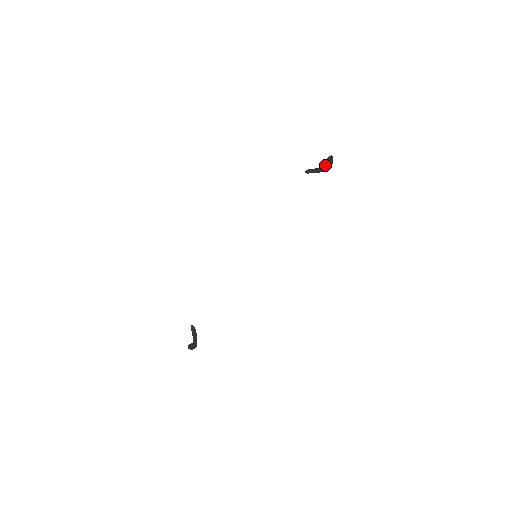
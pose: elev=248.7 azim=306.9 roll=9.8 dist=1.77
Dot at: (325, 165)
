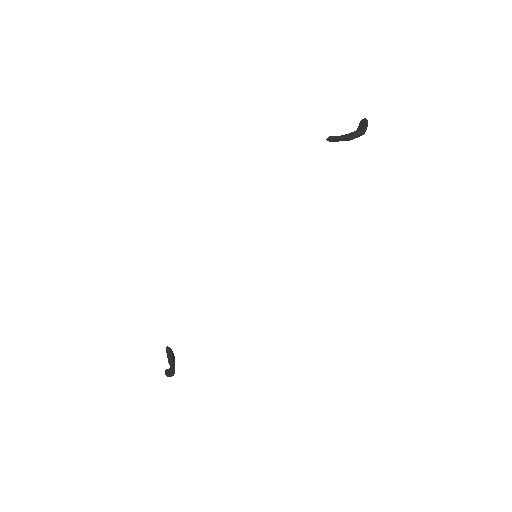
Dot at: (356, 131)
